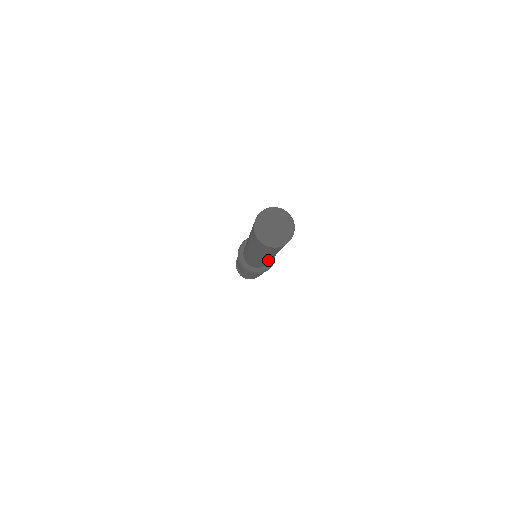
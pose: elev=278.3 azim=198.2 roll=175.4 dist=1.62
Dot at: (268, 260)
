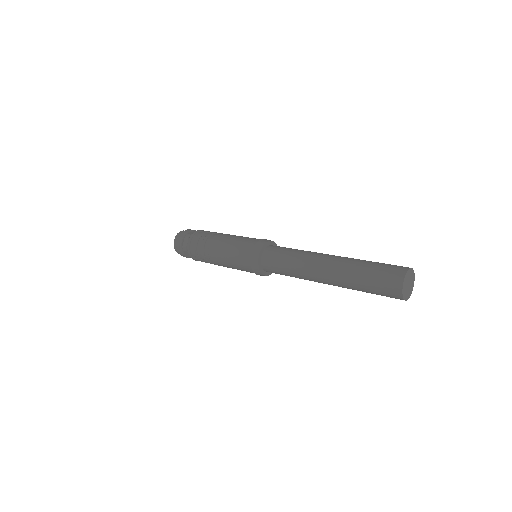
Dot at: occluded
